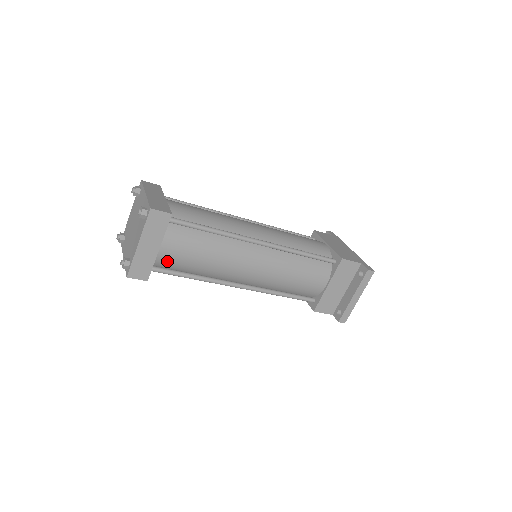
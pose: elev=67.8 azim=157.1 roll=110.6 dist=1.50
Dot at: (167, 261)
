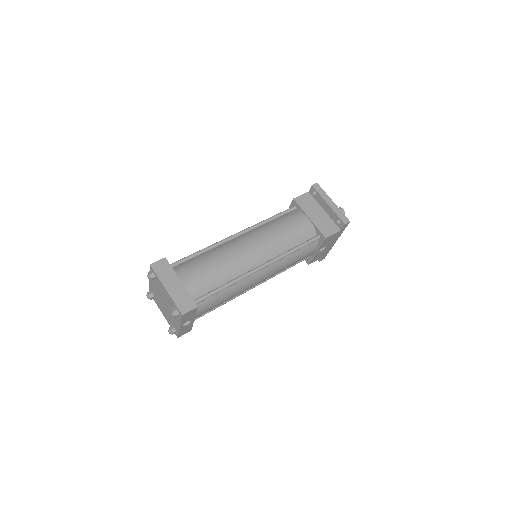
Dot at: (196, 288)
